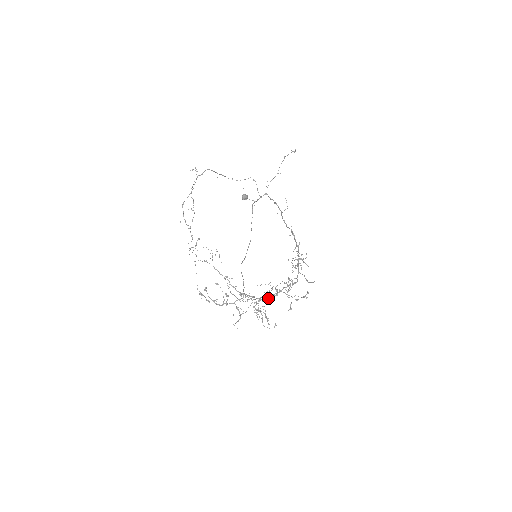
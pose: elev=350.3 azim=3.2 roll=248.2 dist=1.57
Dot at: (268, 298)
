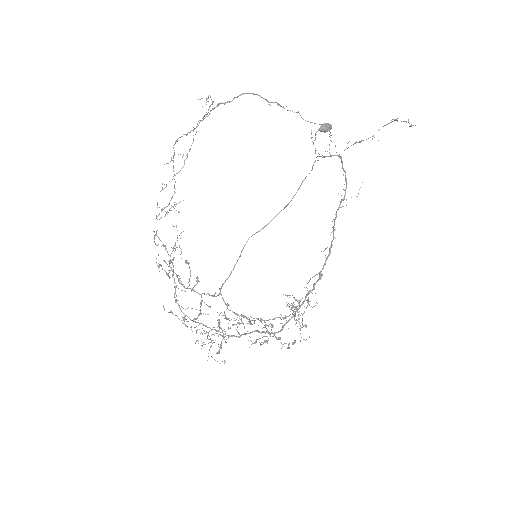
Dot at: (225, 334)
